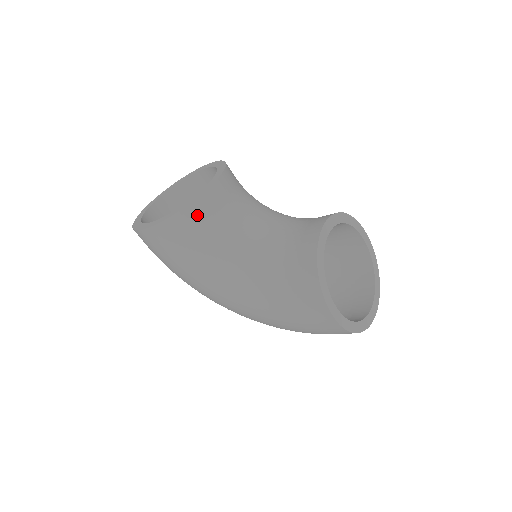
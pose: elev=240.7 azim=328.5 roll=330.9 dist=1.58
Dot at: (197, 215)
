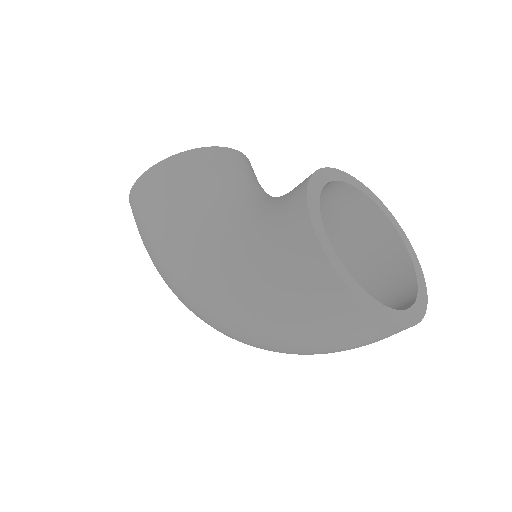
Dot at: (192, 164)
